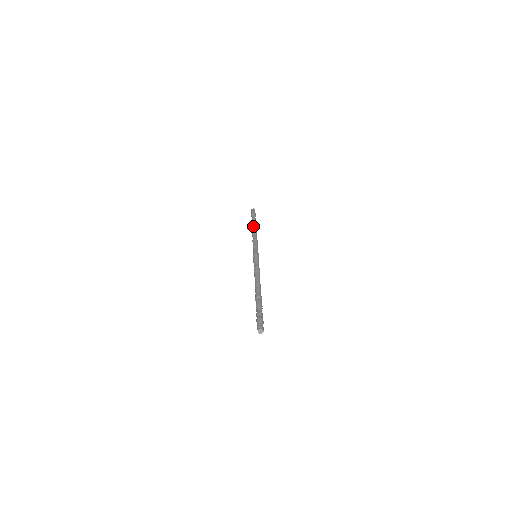
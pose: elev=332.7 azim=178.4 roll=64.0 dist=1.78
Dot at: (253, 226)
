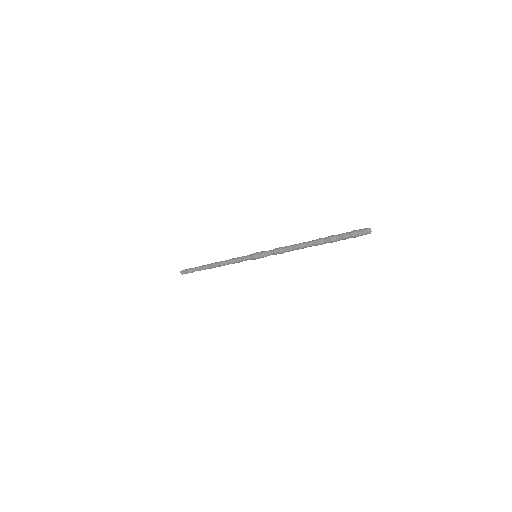
Dot at: (211, 263)
